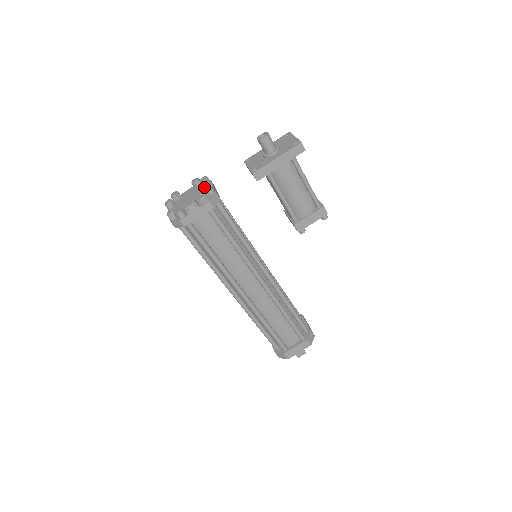
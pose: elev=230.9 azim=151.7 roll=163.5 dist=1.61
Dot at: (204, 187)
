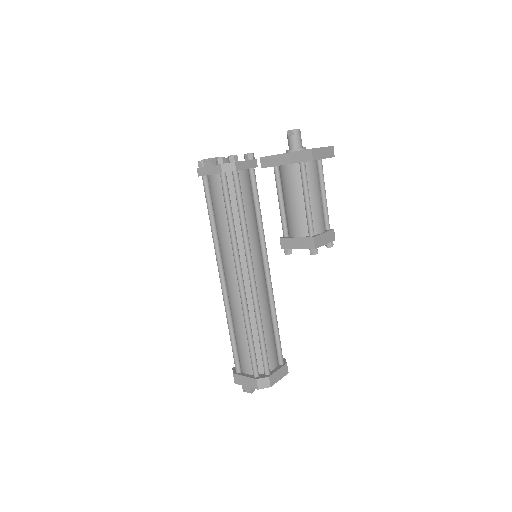
Dot at: occluded
